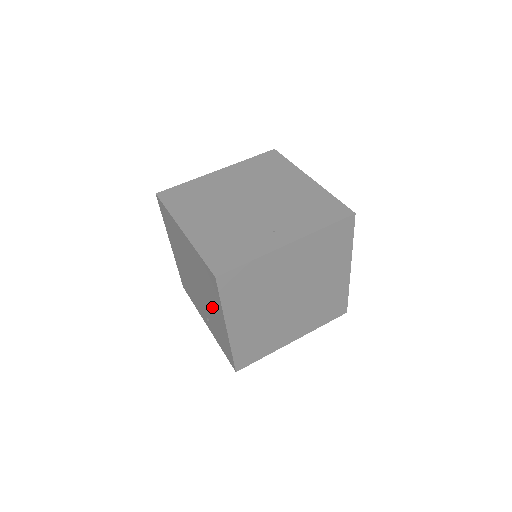
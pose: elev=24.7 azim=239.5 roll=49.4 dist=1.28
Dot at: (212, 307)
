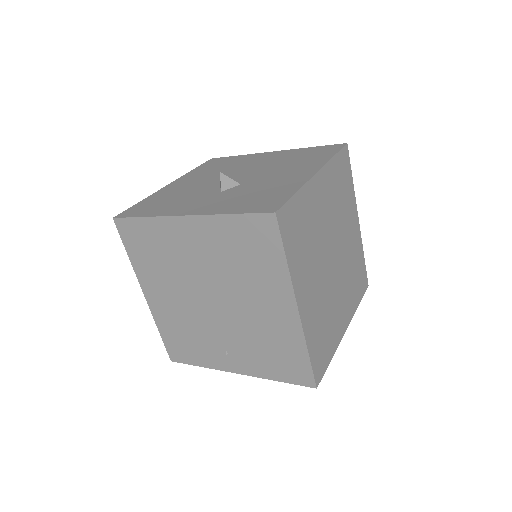
Dot at: occluded
